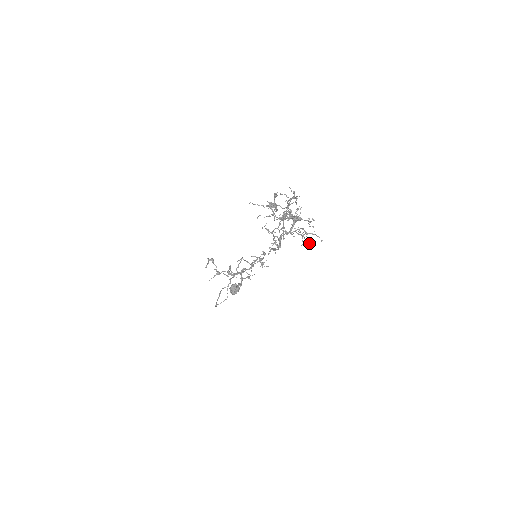
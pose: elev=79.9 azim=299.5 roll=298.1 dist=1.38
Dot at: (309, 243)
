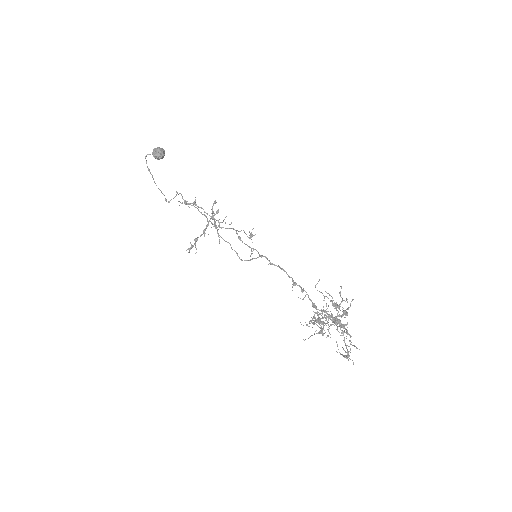
Dot at: (346, 314)
